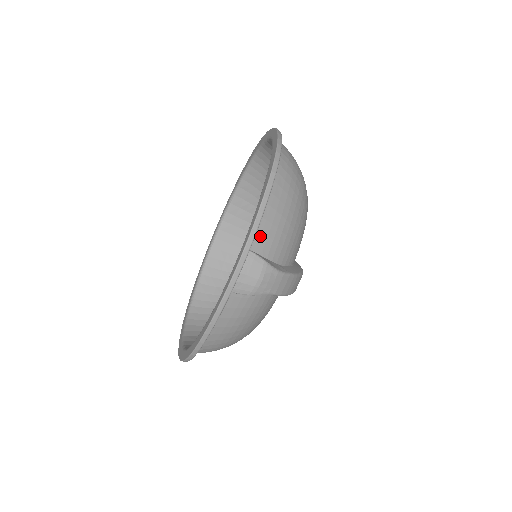
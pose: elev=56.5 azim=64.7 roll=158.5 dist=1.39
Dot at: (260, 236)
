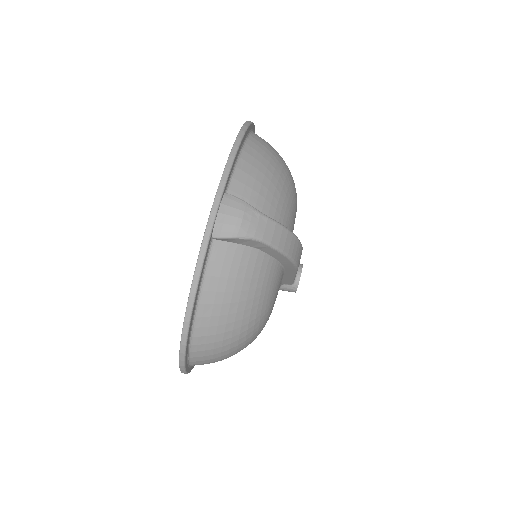
Dot at: (236, 183)
